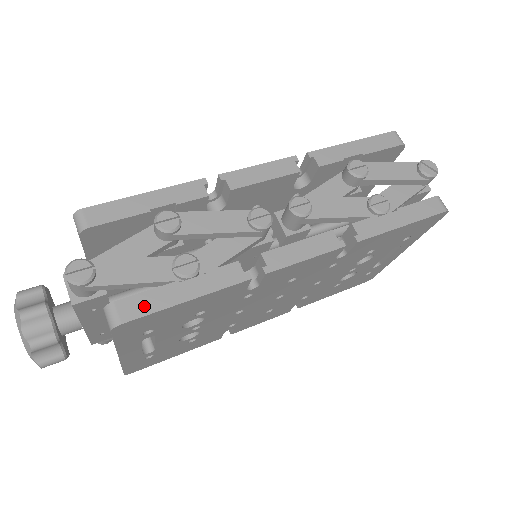
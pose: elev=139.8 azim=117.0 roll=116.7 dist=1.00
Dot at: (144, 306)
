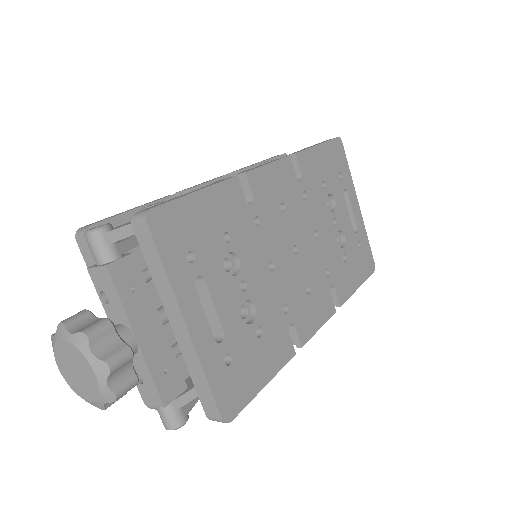
Dot at: (164, 203)
